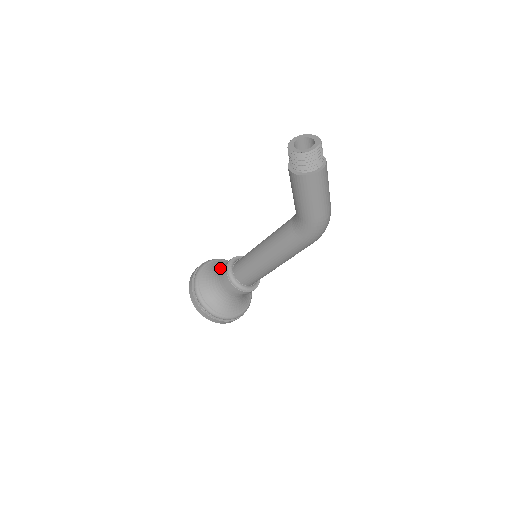
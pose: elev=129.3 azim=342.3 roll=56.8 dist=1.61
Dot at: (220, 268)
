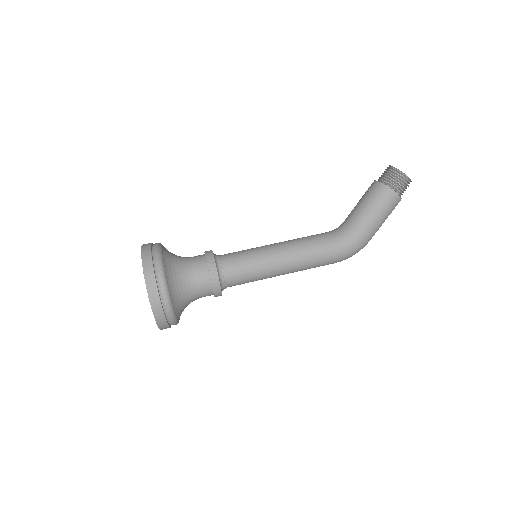
Dot at: occluded
